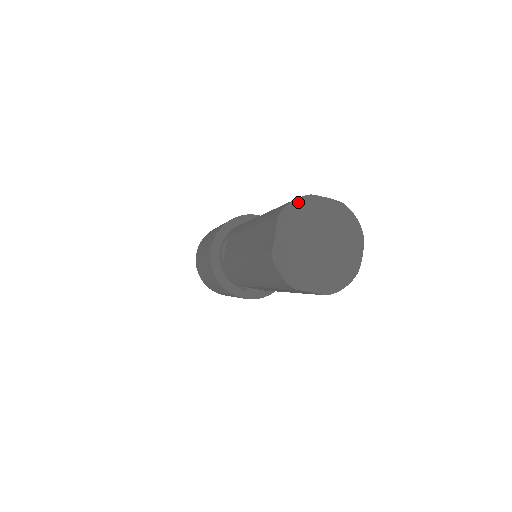
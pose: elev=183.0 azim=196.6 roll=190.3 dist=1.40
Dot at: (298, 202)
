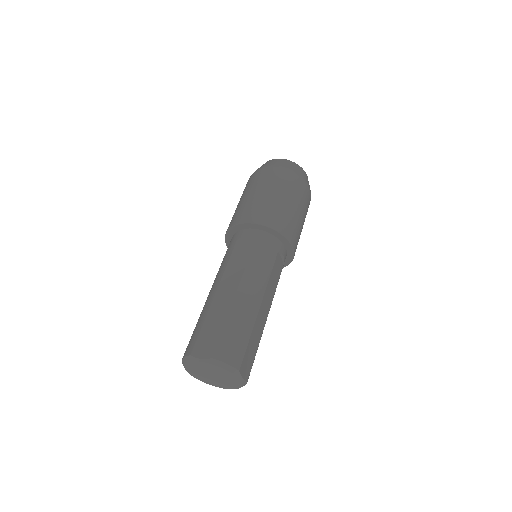
Dot at: (185, 361)
